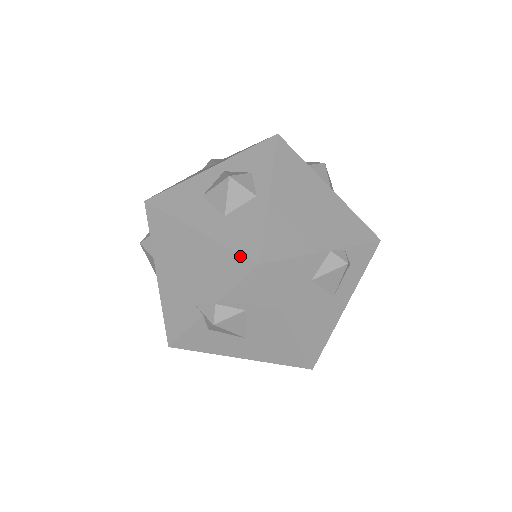
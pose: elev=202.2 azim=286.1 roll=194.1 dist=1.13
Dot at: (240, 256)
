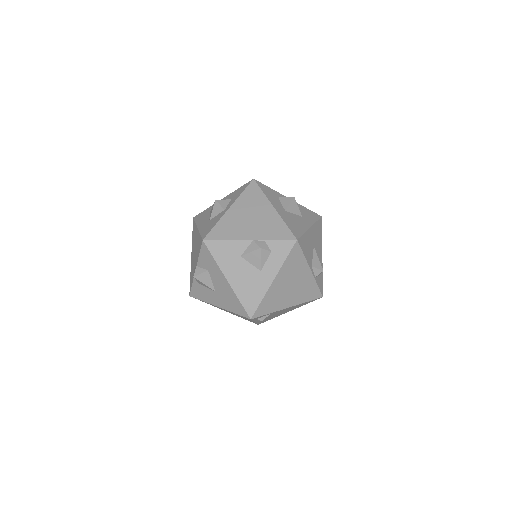
Dot at: (201, 237)
